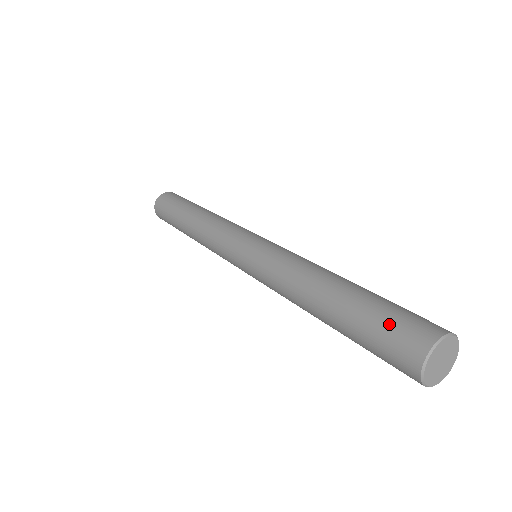
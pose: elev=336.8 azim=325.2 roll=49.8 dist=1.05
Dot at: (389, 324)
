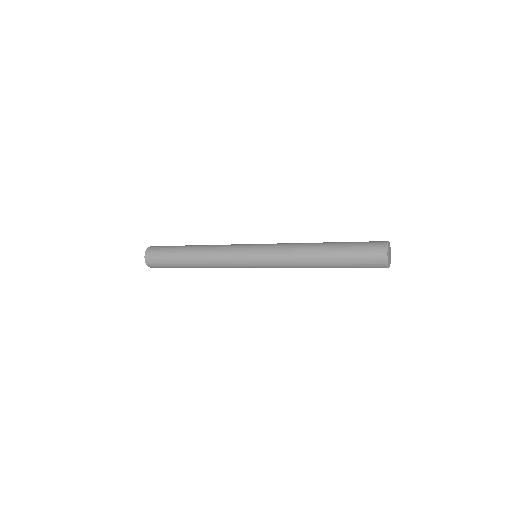
Dot at: (363, 256)
